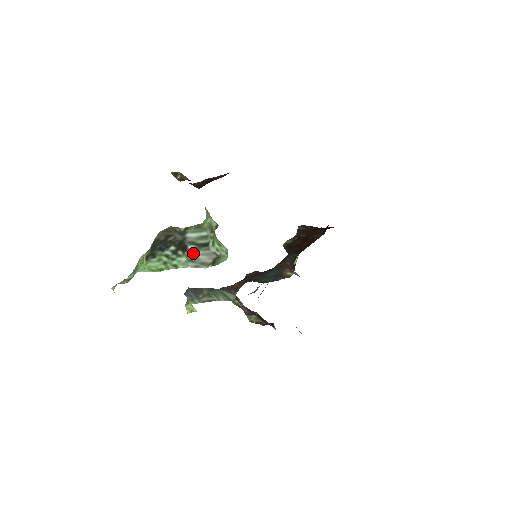
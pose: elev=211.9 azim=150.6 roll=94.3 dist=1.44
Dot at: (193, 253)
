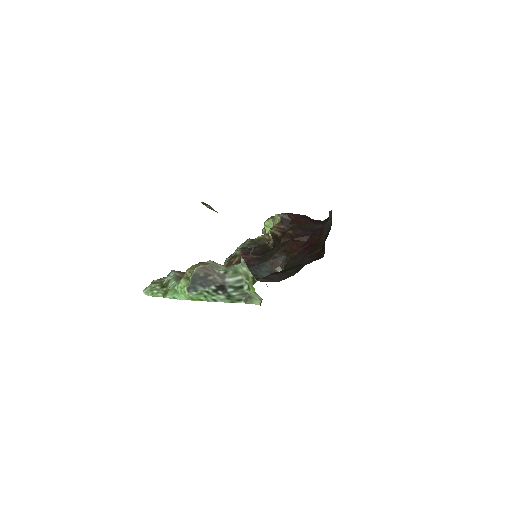
Dot at: (232, 295)
